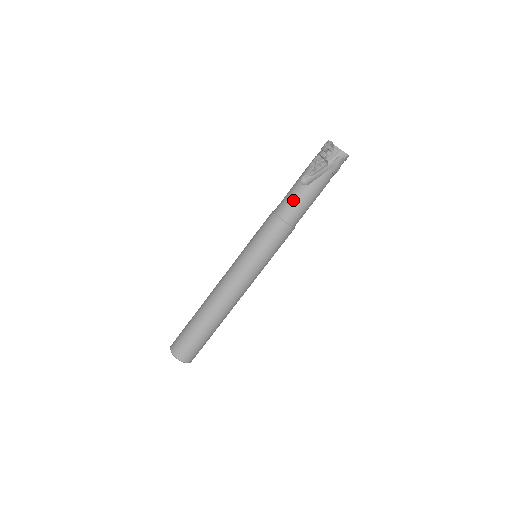
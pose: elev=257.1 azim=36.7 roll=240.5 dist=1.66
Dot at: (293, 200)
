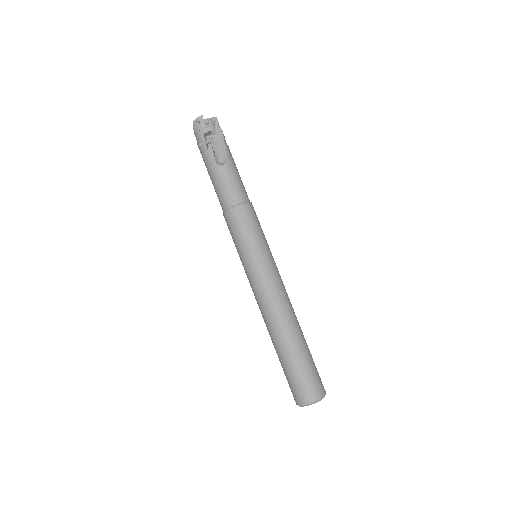
Dot at: (233, 181)
